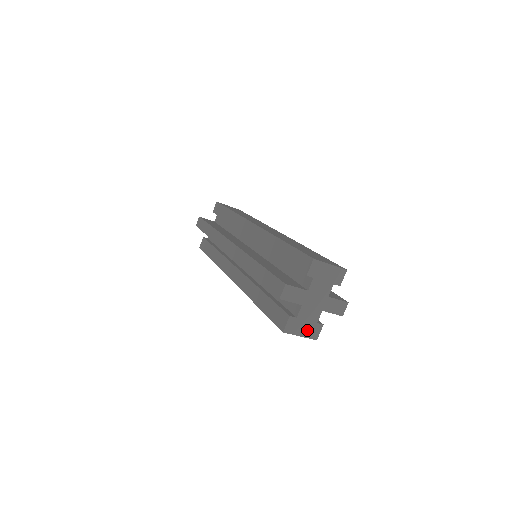
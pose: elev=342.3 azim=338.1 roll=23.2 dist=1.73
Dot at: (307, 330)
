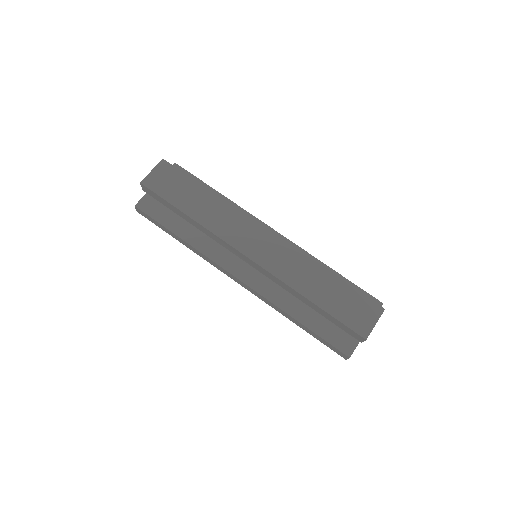
Dot at: occluded
